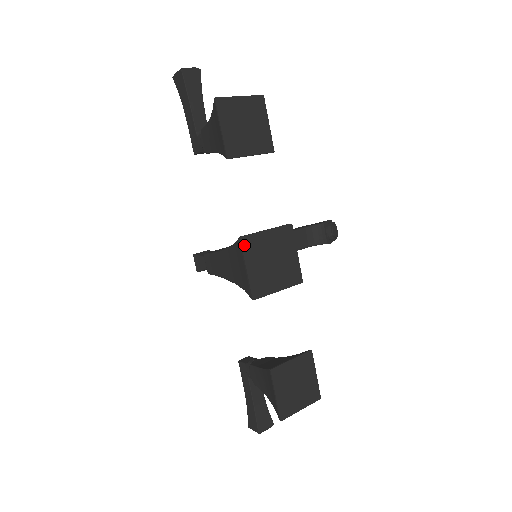
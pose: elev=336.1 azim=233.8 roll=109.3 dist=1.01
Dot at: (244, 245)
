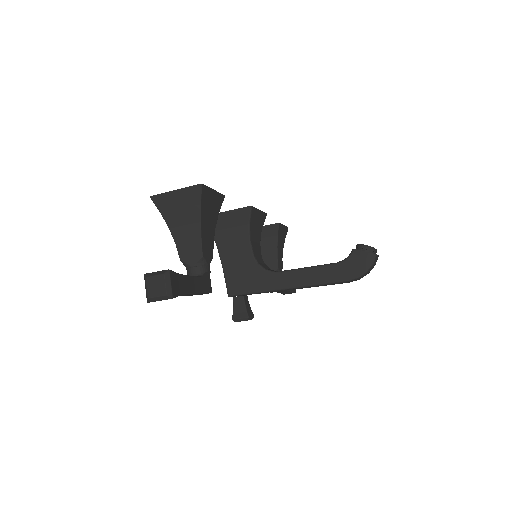
Dot at: occluded
